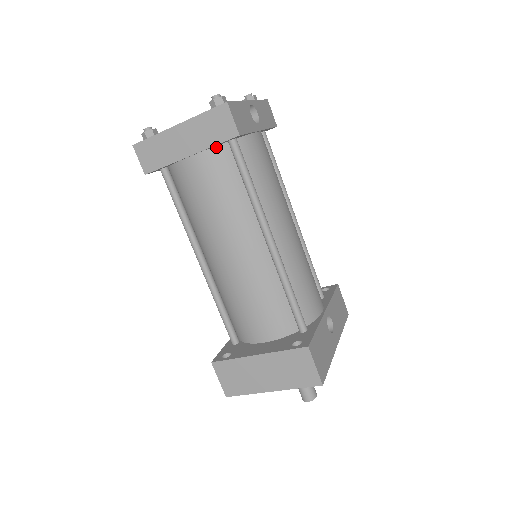
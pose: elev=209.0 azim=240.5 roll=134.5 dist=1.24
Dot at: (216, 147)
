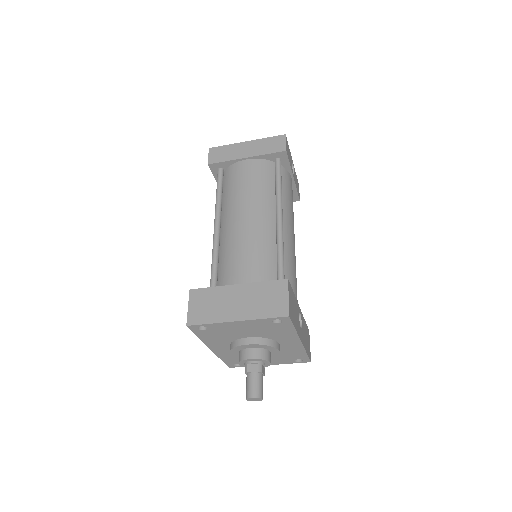
Dot at: (266, 160)
